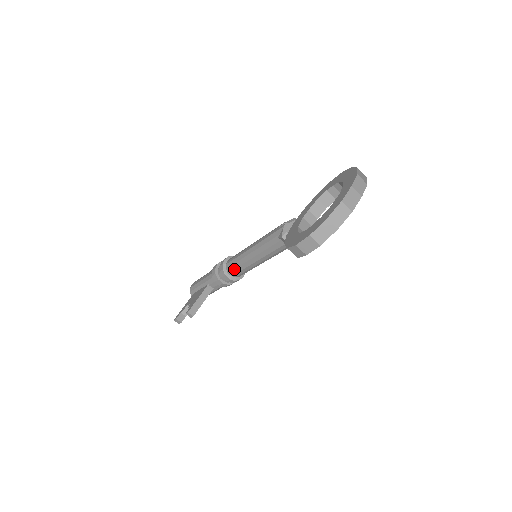
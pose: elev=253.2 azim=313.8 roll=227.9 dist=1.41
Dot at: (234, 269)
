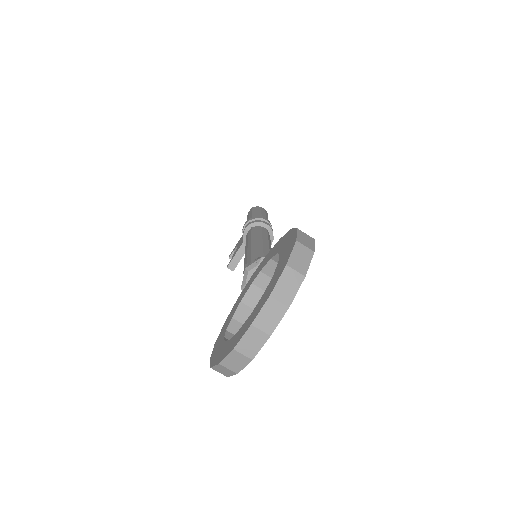
Dot at: occluded
